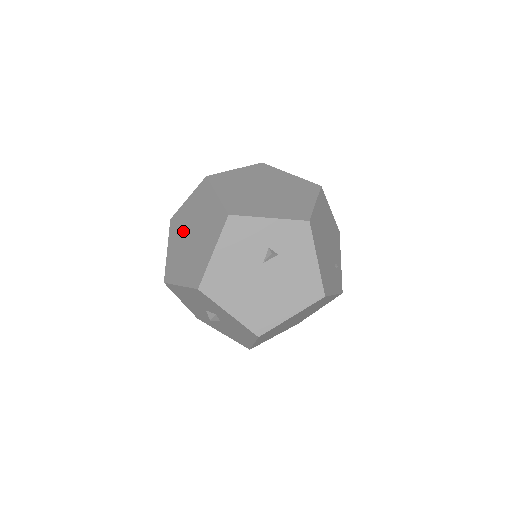
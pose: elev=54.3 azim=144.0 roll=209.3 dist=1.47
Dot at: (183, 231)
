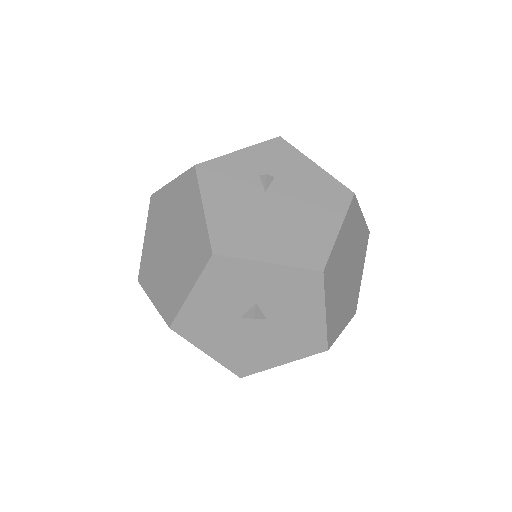
Dot at: (158, 259)
